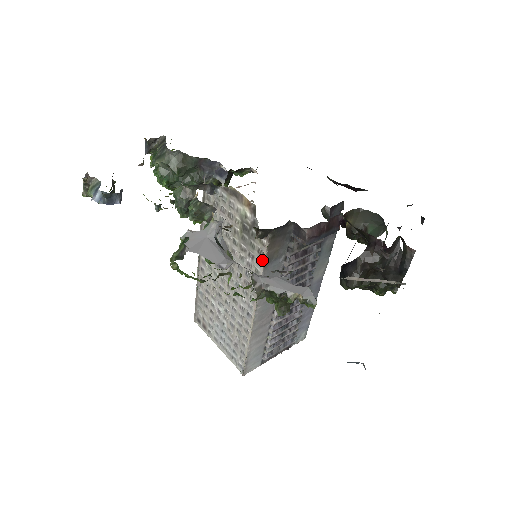
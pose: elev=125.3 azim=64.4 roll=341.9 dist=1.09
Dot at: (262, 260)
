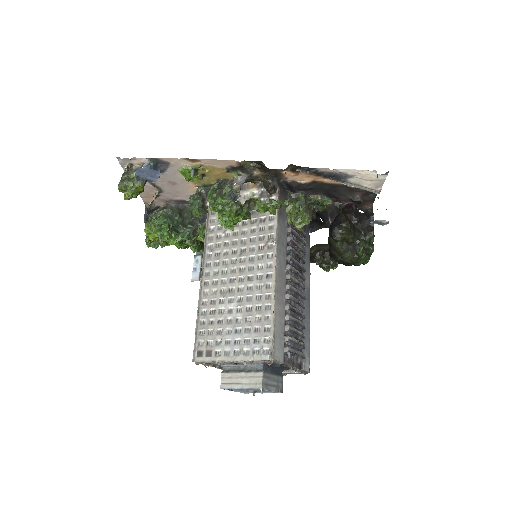
Dot at: occluded
